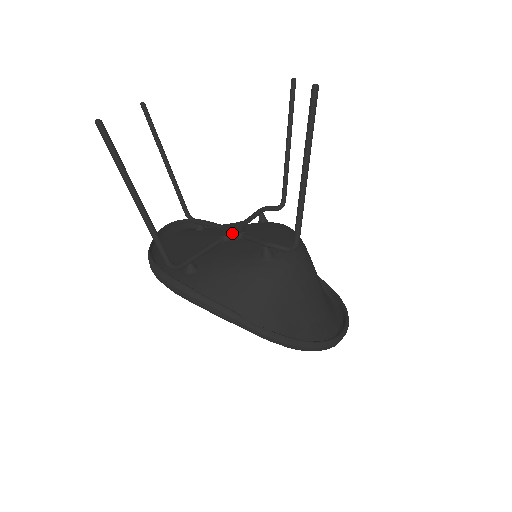
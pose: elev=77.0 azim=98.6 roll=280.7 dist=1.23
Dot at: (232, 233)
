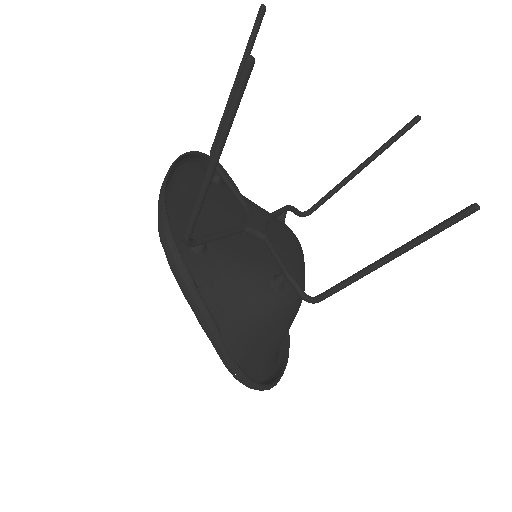
Dot at: (257, 229)
